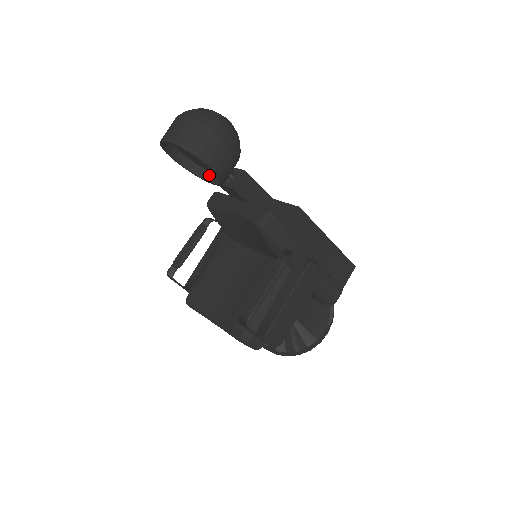
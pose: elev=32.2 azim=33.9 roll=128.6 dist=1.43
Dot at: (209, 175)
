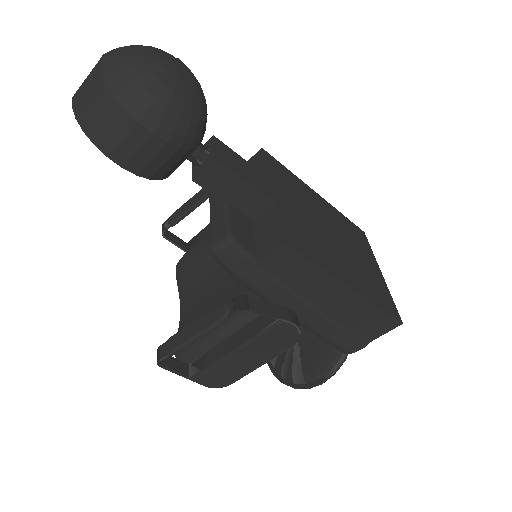
Dot at: occluded
